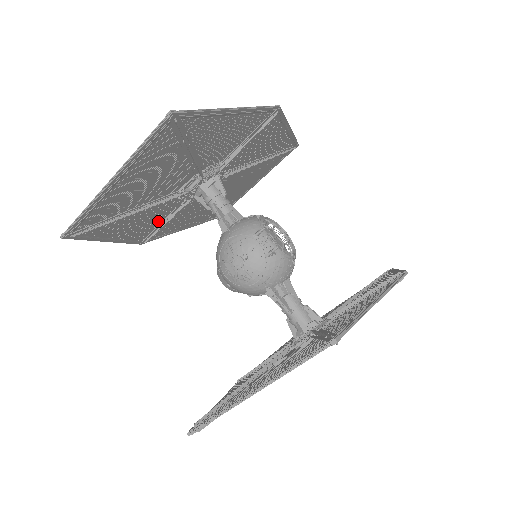
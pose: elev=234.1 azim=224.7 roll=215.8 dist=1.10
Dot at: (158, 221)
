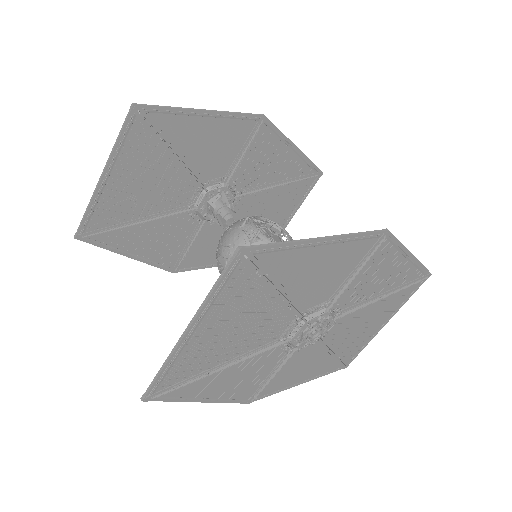
Dot at: (181, 244)
